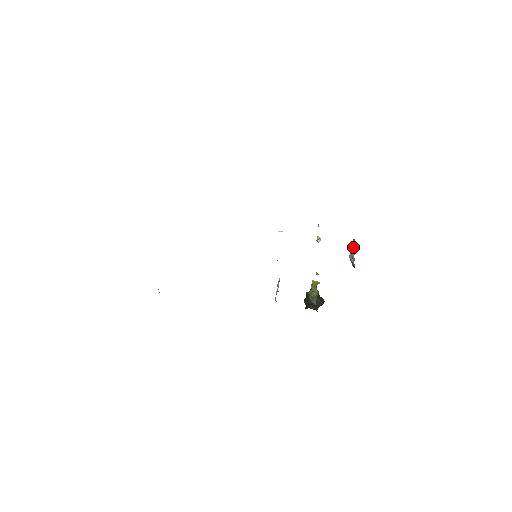
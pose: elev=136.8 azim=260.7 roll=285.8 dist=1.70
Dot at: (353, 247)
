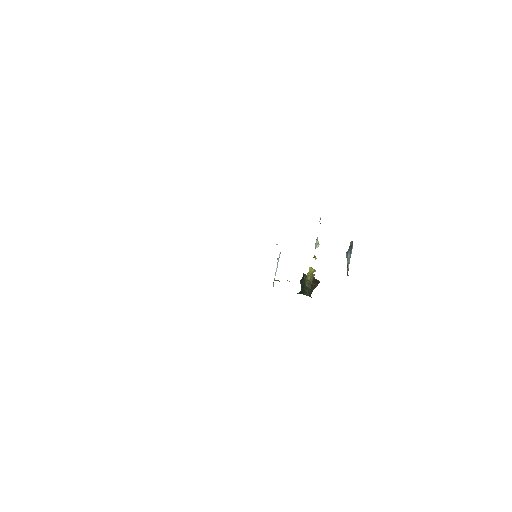
Dot at: (350, 250)
